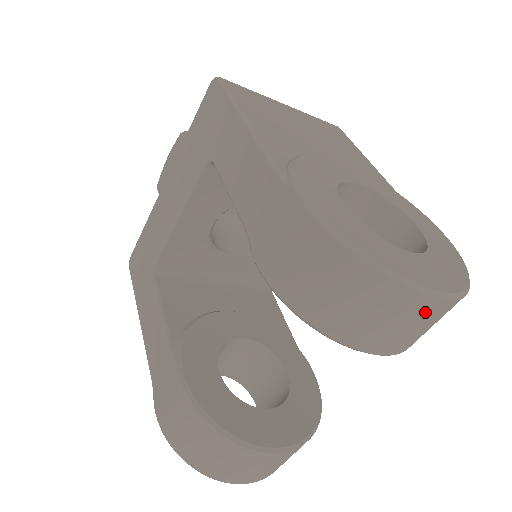
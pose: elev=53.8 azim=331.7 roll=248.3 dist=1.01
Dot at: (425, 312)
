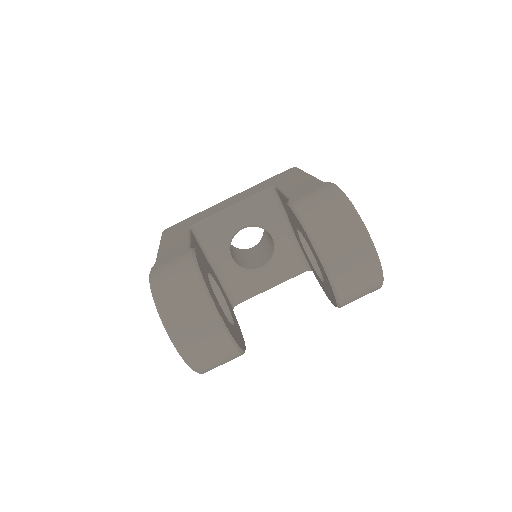
Dot at: (364, 255)
